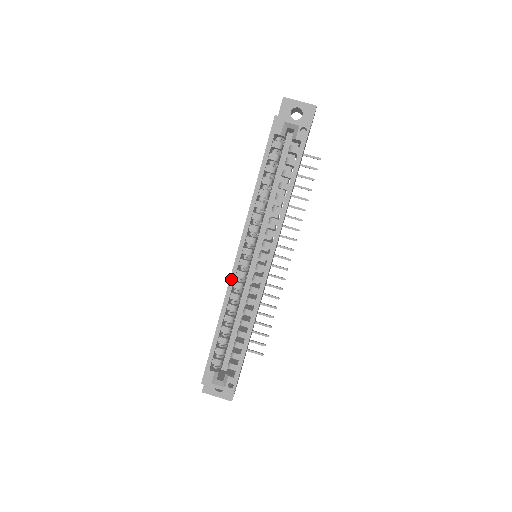
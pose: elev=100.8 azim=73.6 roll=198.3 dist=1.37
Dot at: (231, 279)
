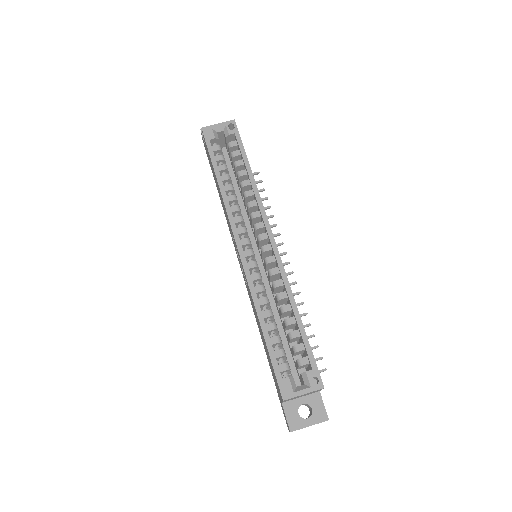
Dot at: (246, 272)
